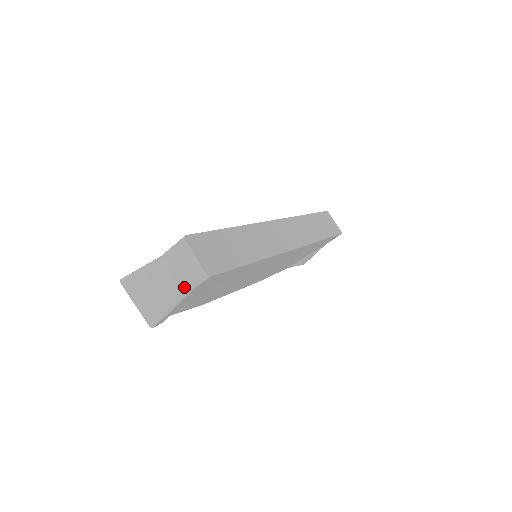
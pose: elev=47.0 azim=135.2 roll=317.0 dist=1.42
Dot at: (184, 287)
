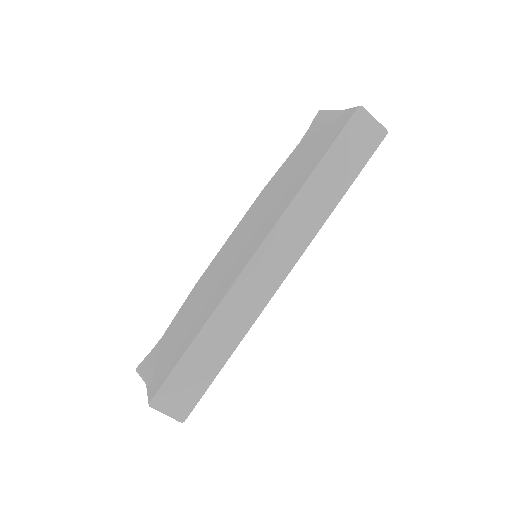
Dot at: occluded
